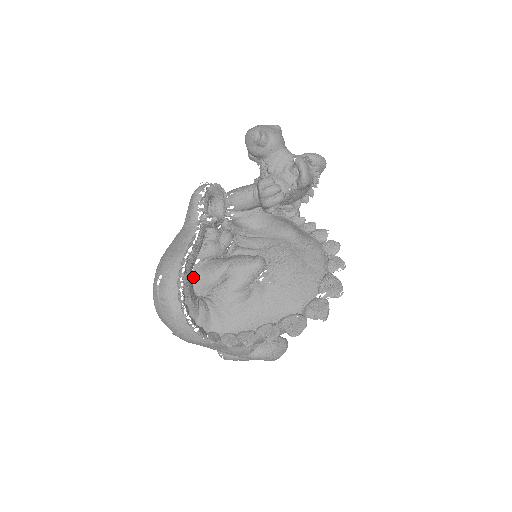
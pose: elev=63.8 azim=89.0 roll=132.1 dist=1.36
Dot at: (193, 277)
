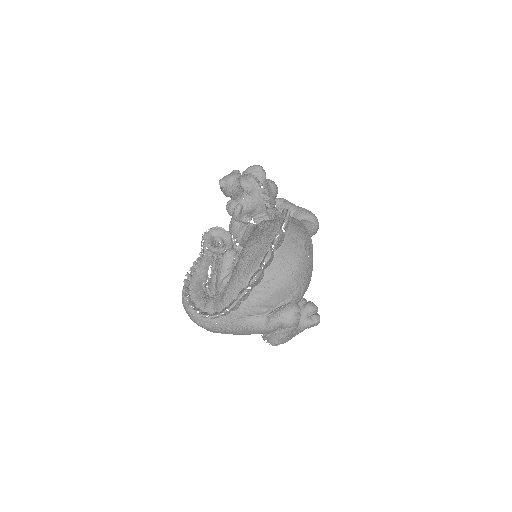
Dot at: (204, 286)
